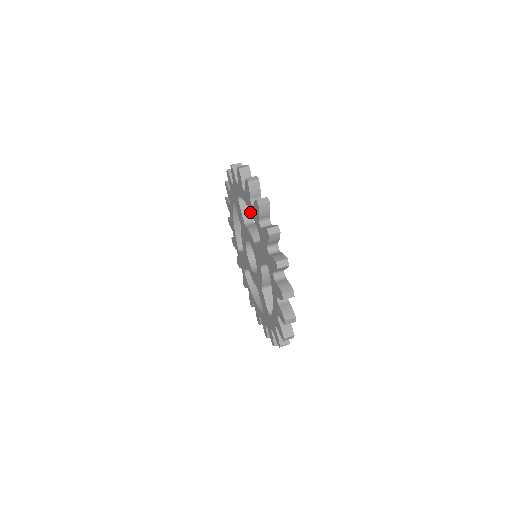
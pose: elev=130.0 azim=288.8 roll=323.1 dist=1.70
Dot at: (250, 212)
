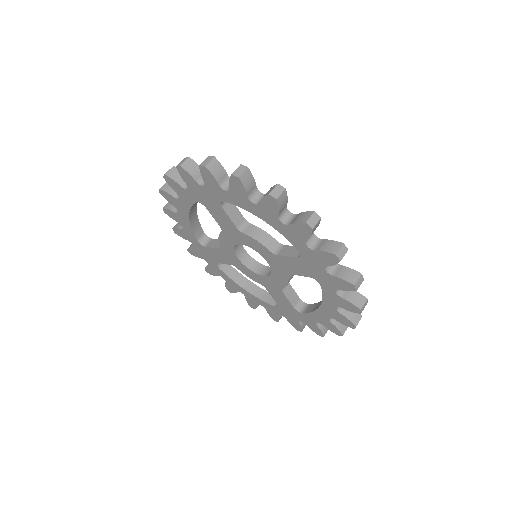
Dot at: (238, 212)
